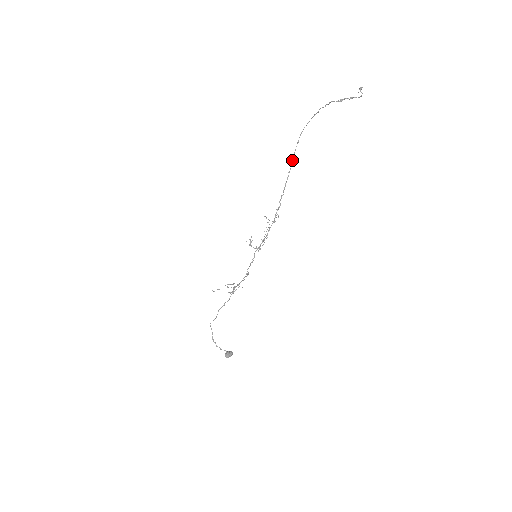
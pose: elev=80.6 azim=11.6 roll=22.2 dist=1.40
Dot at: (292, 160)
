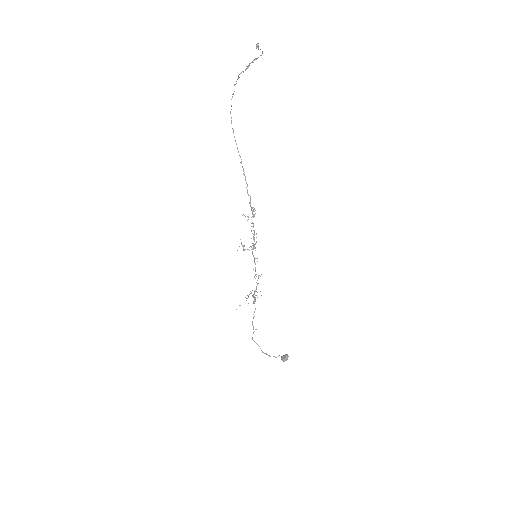
Dot at: (237, 149)
